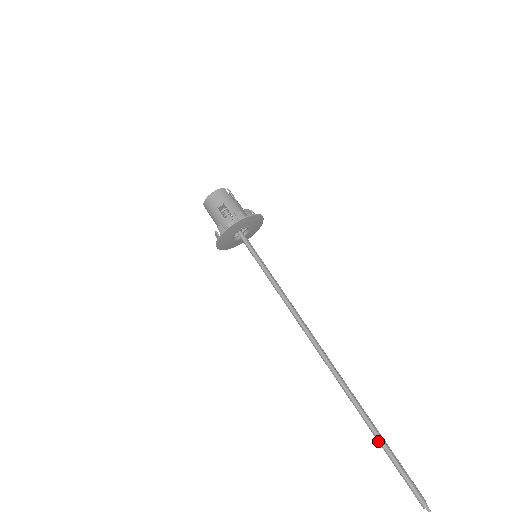
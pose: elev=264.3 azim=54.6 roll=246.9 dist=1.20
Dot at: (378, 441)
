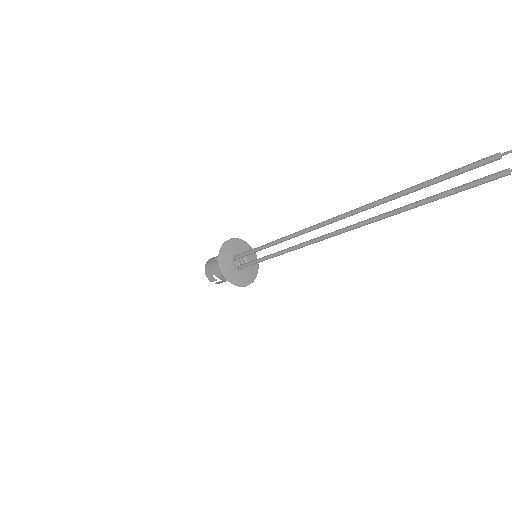
Dot at: (417, 188)
